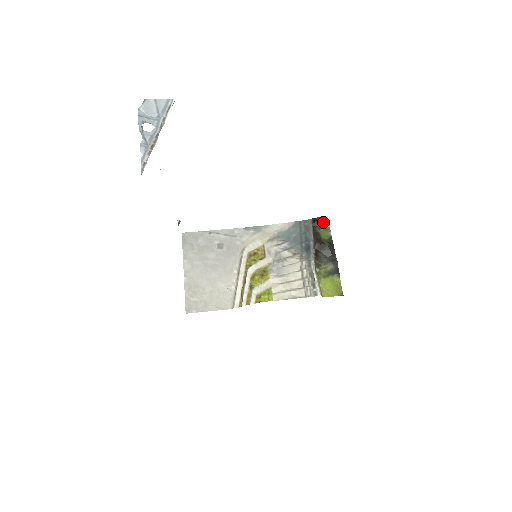
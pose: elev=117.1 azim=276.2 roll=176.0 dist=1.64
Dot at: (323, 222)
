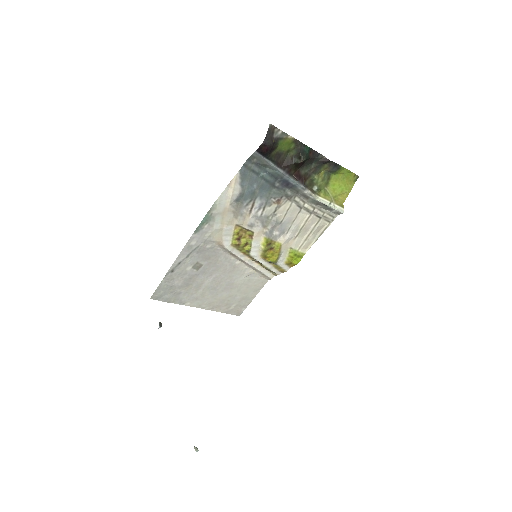
Dot at: (271, 138)
